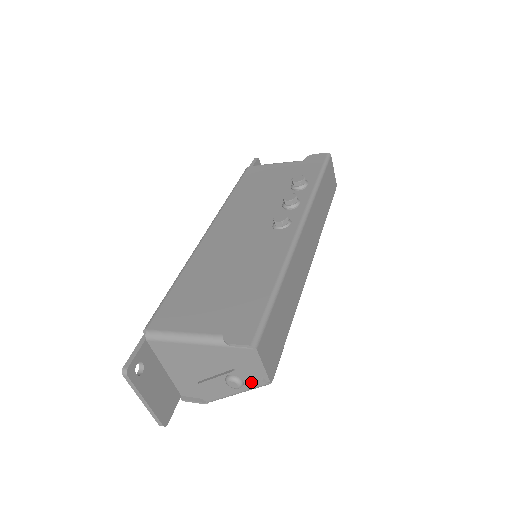
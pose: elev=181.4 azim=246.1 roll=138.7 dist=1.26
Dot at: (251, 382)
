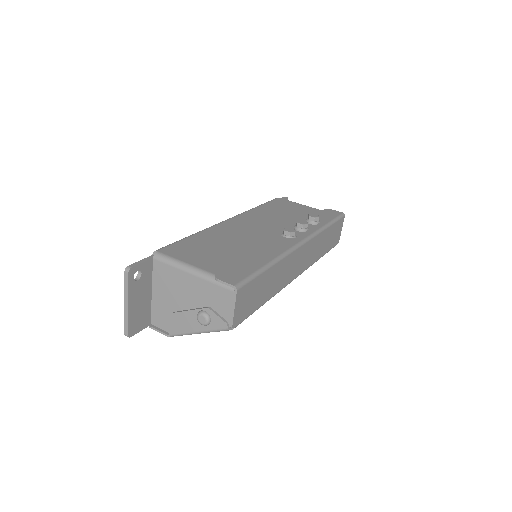
Dot at: (217, 323)
